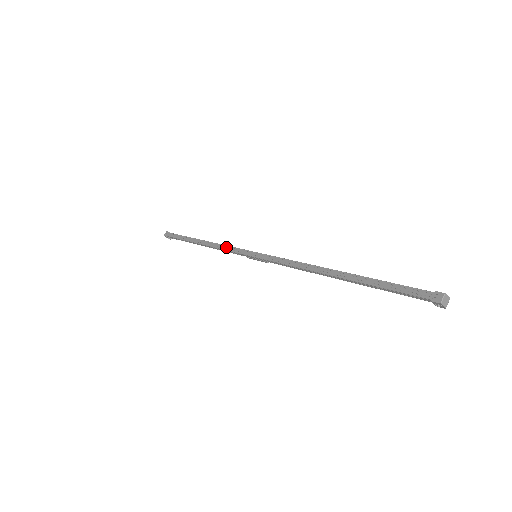
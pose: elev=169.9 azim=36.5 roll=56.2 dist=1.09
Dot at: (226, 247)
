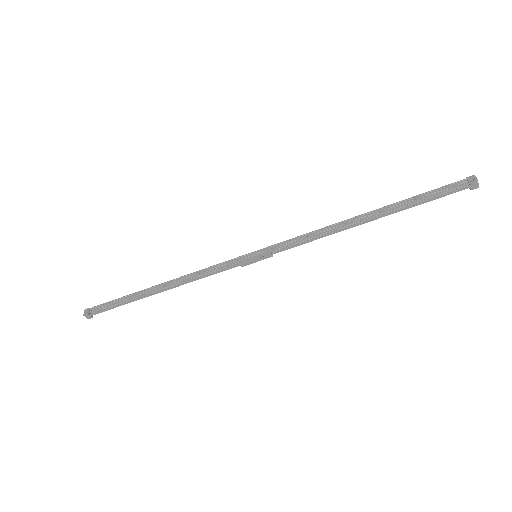
Dot at: (211, 268)
